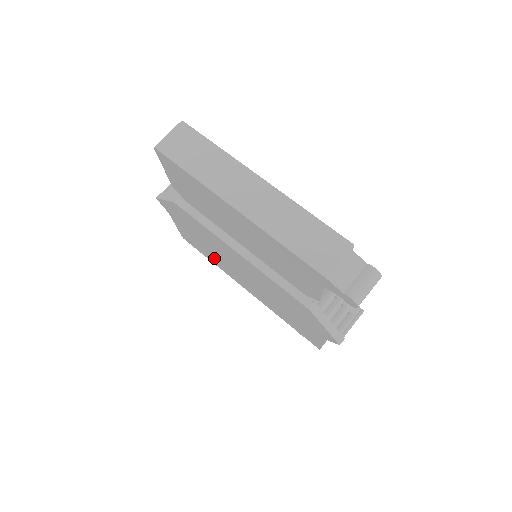
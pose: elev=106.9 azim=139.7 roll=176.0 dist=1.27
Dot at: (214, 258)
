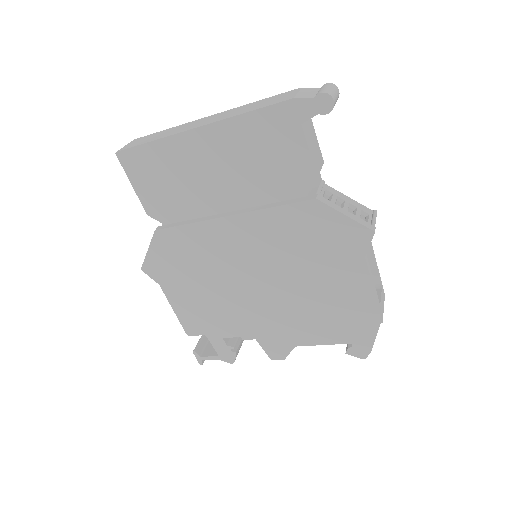
Dot at: (223, 310)
